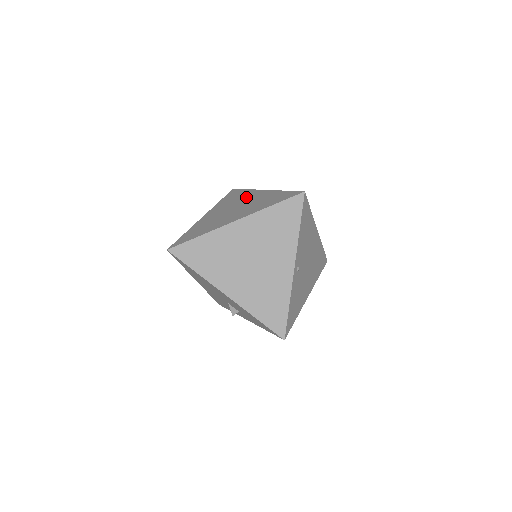
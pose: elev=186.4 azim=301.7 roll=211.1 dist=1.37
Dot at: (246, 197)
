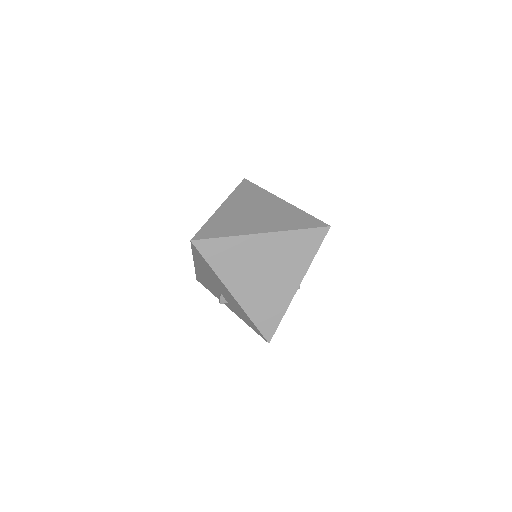
Dot at: (265, 201)
